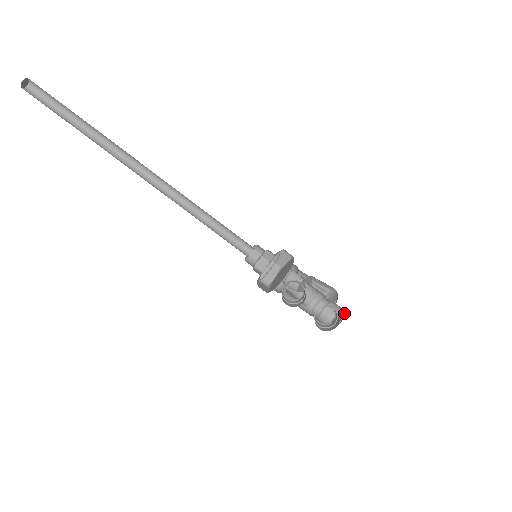
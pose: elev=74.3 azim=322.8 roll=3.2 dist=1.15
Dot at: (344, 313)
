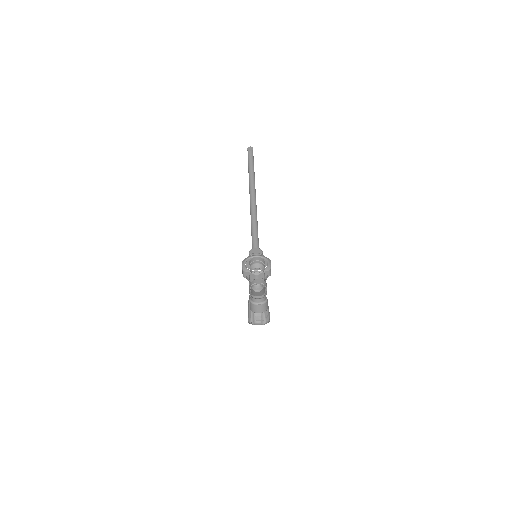
Dot at: (267, 307)
